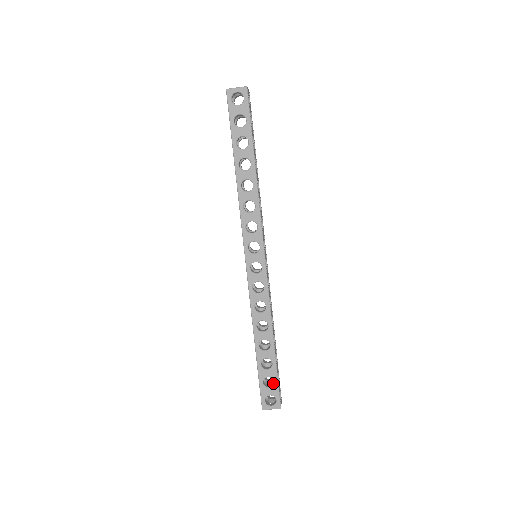
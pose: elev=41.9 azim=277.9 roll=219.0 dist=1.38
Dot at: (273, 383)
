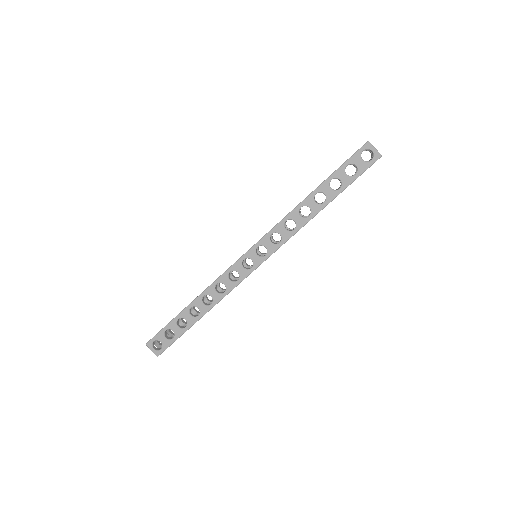
Dot at: (171, 337)
